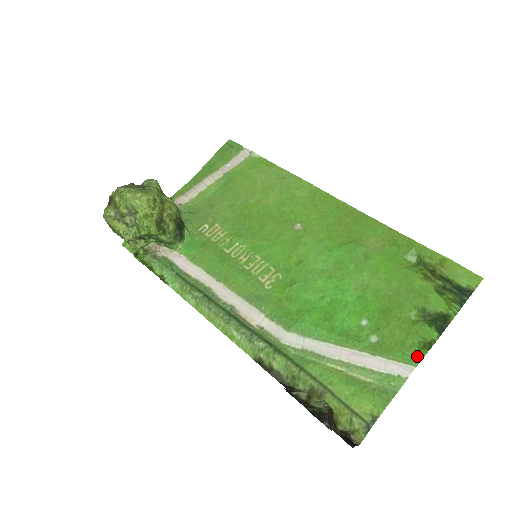
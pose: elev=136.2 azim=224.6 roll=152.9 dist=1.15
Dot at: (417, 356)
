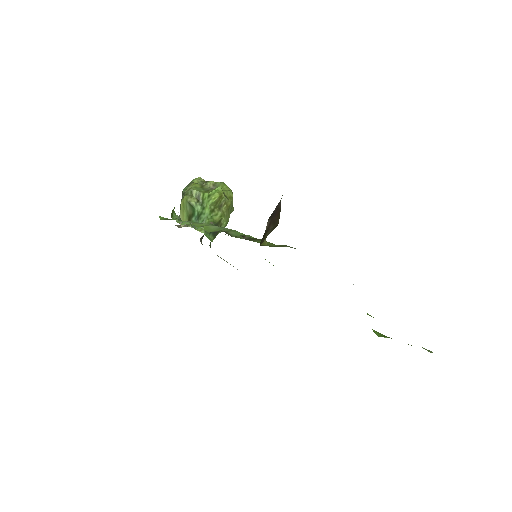
Dot at: occluded
